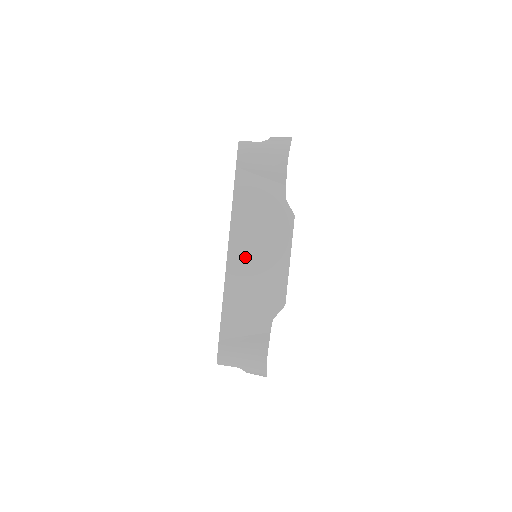
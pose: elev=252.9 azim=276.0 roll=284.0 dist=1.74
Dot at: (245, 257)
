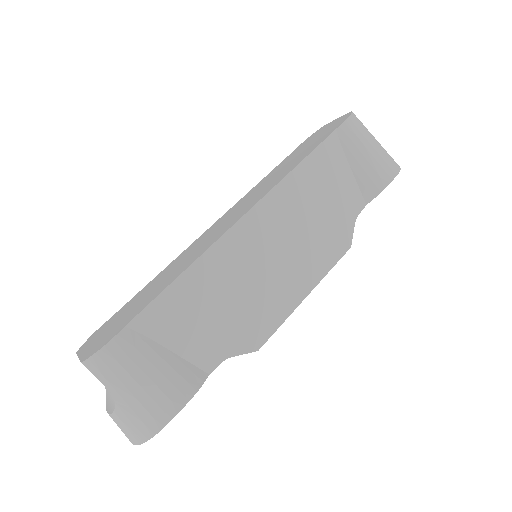
Dot at: (261, 240)
